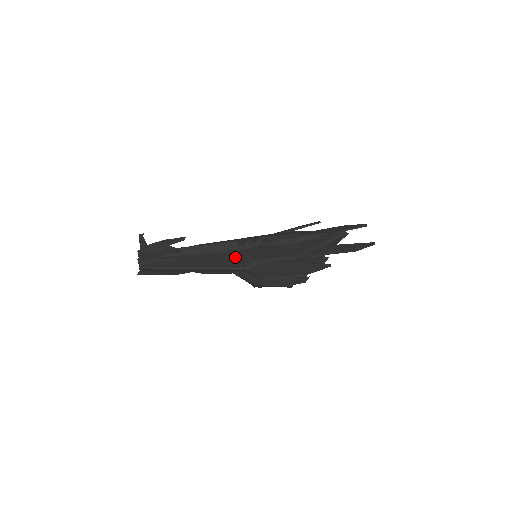
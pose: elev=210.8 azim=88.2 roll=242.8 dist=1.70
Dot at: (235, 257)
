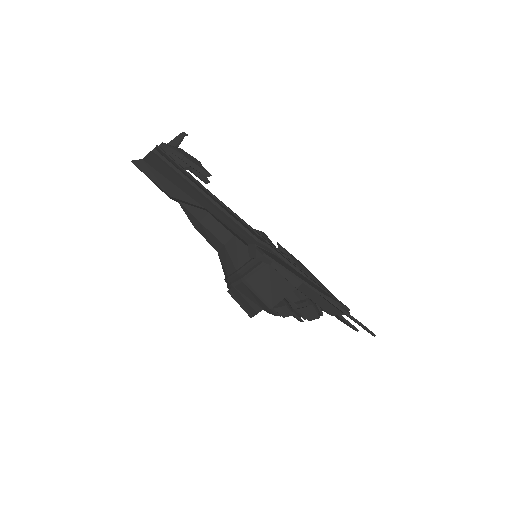
Dot at: (250, 229)
